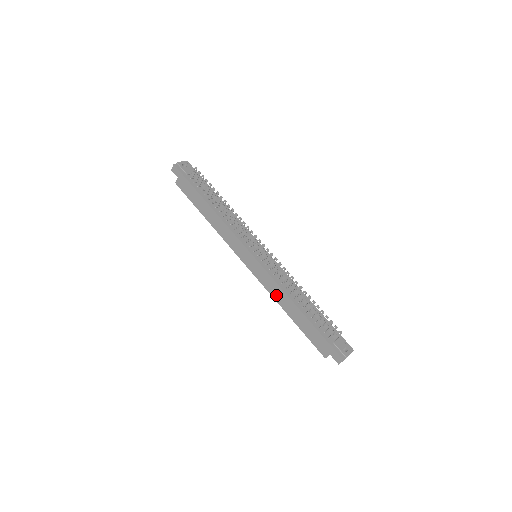
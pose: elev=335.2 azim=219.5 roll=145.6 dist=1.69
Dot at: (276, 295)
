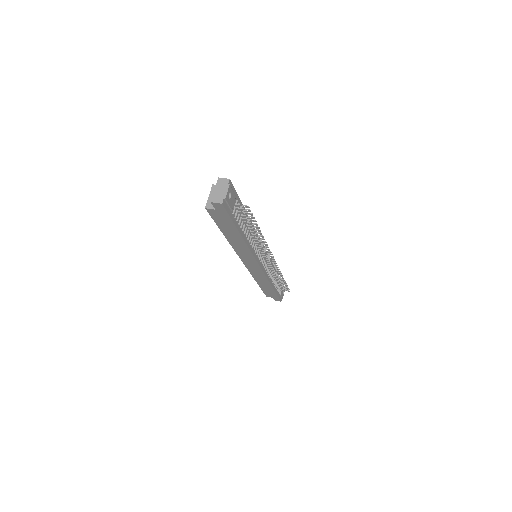
Dot at: (258, 279)
